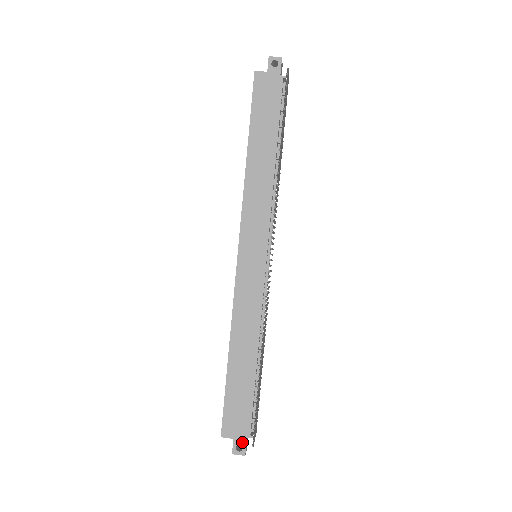
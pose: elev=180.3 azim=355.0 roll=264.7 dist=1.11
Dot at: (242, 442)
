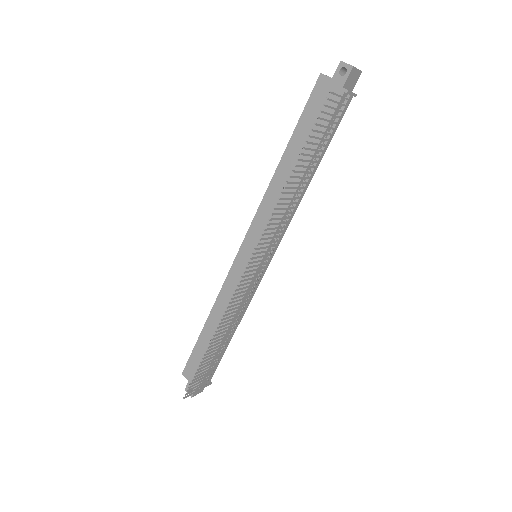
Dot at: occluded
